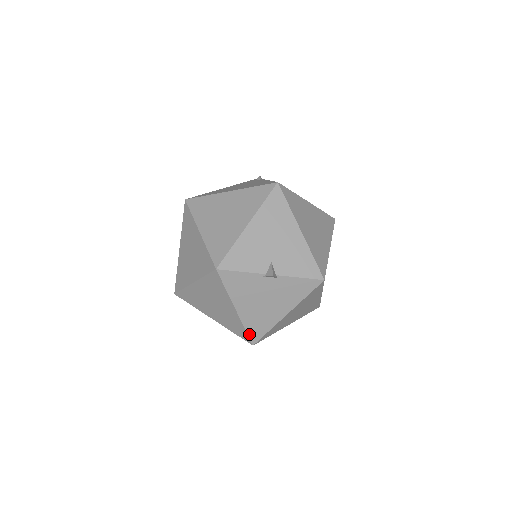
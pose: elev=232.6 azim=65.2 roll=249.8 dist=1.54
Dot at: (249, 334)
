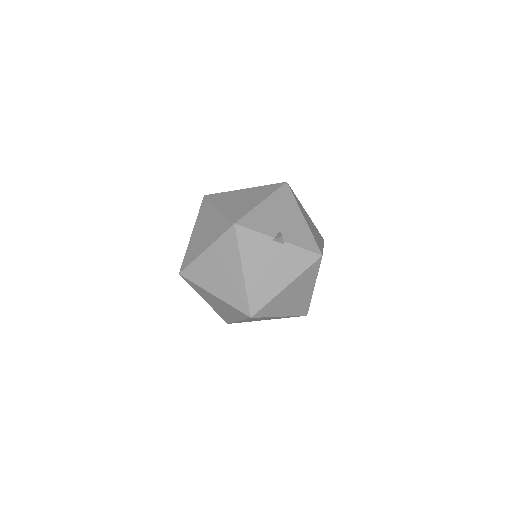
Dot at: (250, 303)
